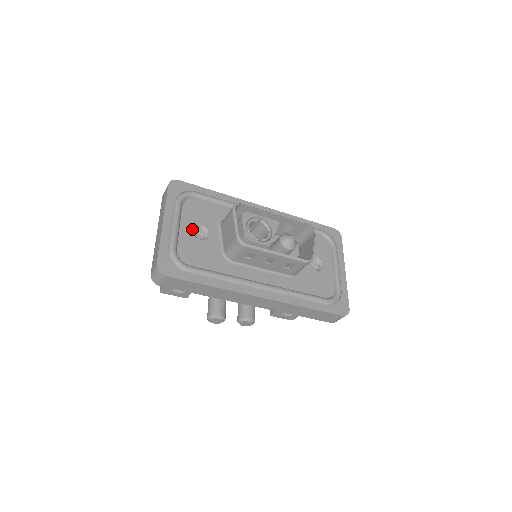
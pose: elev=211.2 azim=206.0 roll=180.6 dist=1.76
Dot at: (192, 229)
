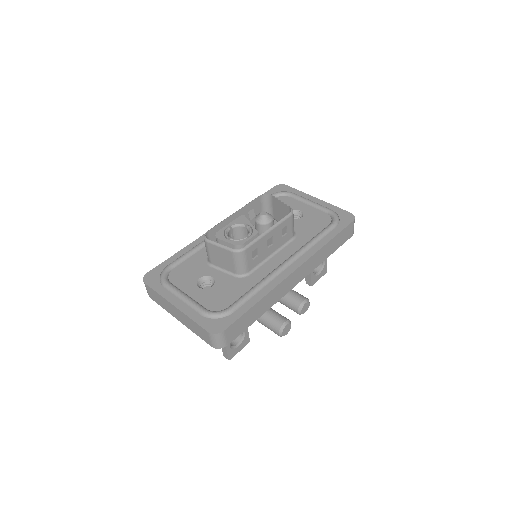
Dot at: (197, 287)
